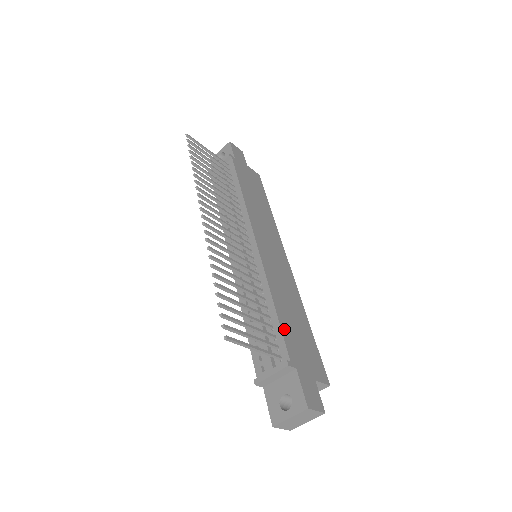
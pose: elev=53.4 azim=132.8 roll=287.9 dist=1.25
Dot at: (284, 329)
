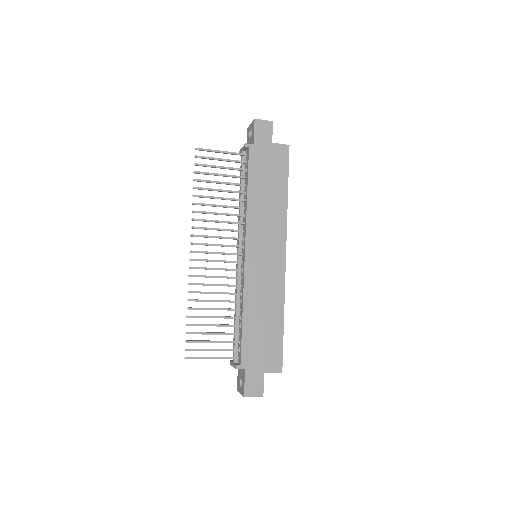
Dot at: (245, 338)
